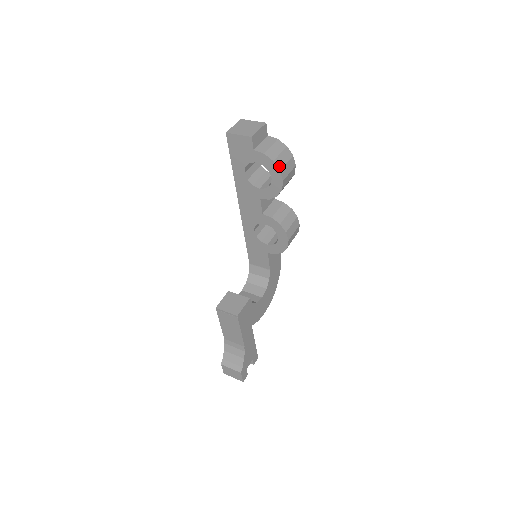
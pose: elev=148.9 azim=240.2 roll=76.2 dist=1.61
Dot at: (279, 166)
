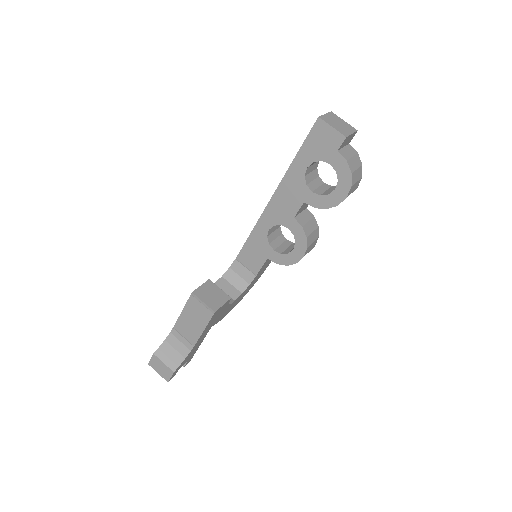
Dot at: (352, 181)
